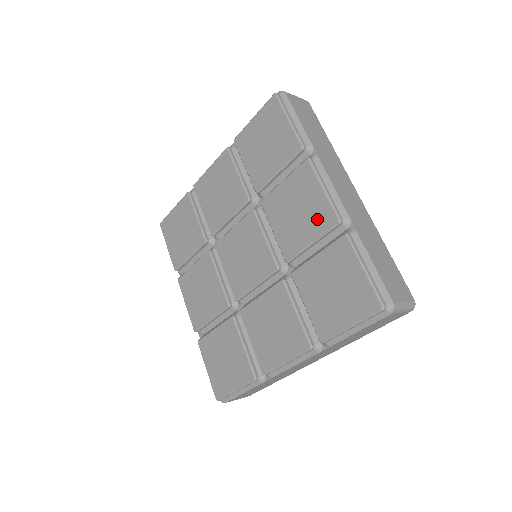
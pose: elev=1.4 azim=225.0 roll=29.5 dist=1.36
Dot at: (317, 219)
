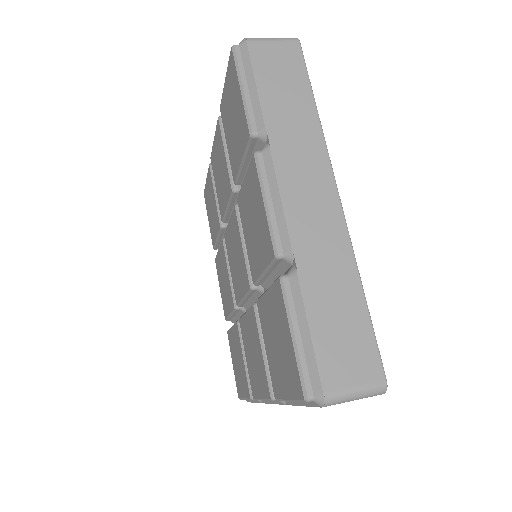
Dot at: (263, 244)
